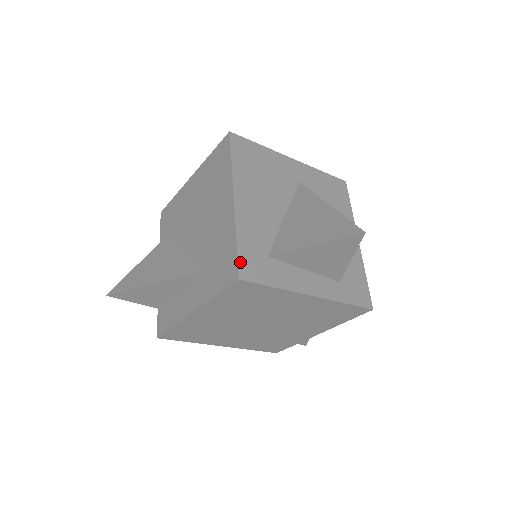
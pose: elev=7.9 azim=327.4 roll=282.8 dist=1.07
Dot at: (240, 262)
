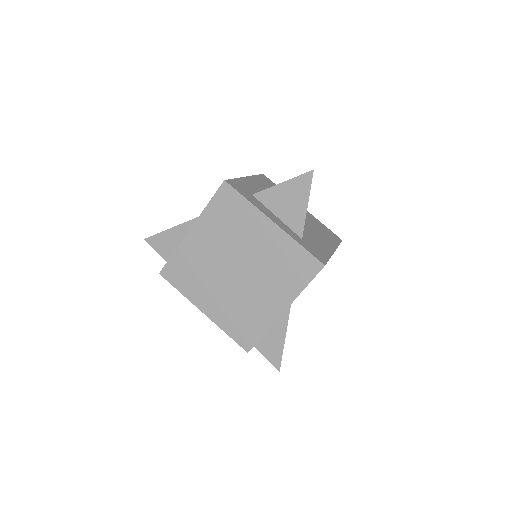
Dot at: (231, 180)
